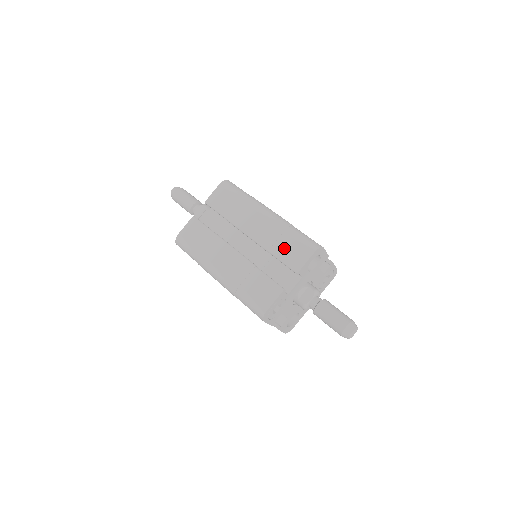
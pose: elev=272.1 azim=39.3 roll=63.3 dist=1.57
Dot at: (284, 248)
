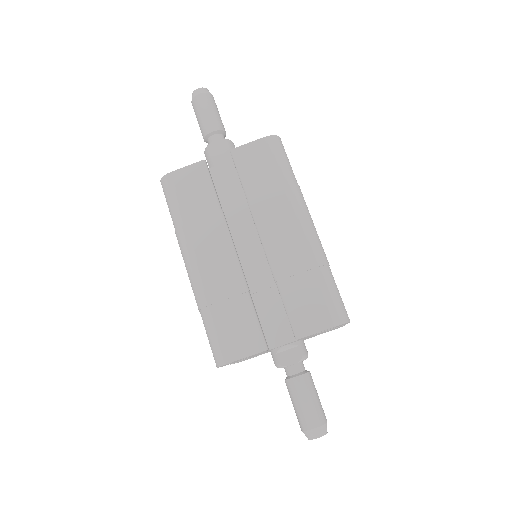
Dot at: (300, 292)
